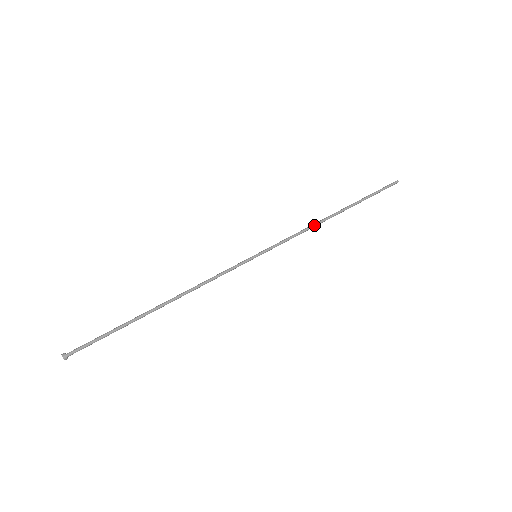
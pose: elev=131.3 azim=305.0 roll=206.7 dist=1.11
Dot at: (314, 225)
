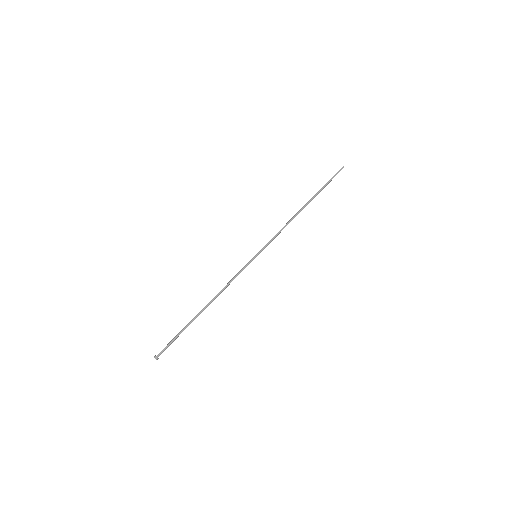
Dot at: (290, 221)
